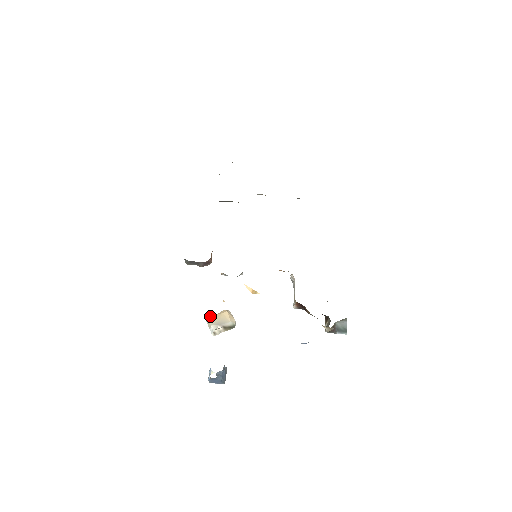
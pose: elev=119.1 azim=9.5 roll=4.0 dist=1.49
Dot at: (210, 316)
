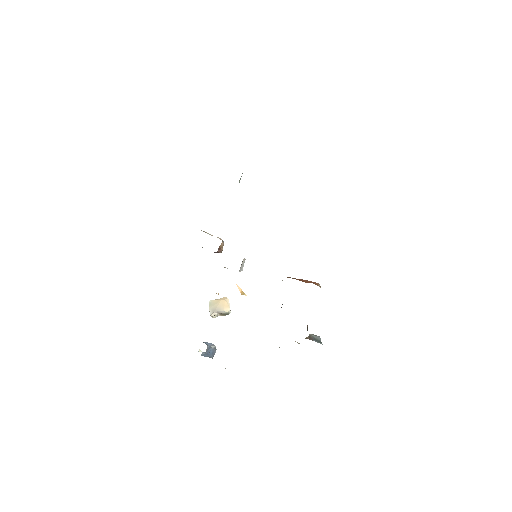
Dot at: (212, 300)
